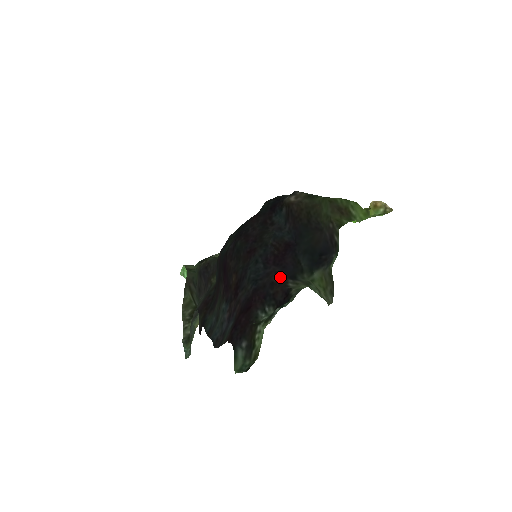
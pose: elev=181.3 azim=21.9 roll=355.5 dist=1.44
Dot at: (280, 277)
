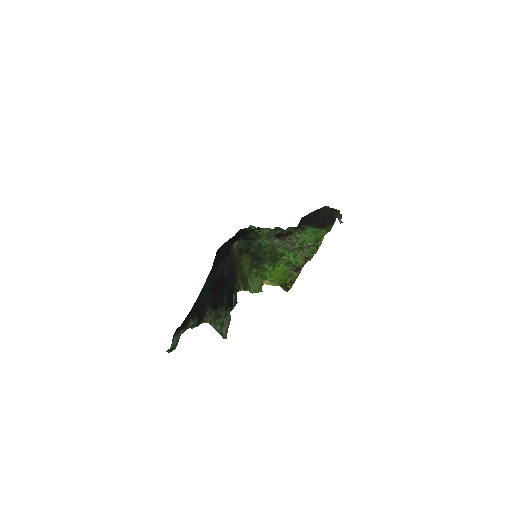
Dot at: (208, 302)
